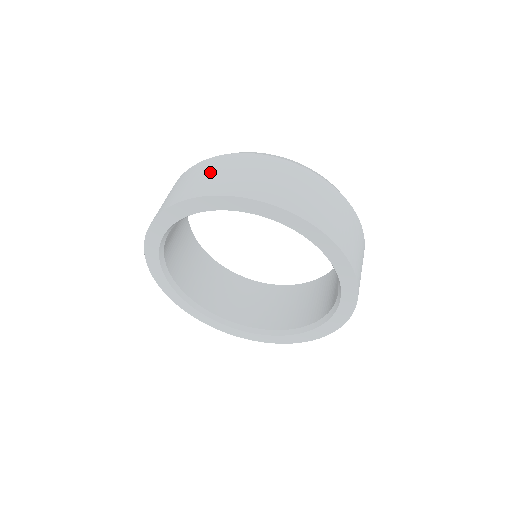
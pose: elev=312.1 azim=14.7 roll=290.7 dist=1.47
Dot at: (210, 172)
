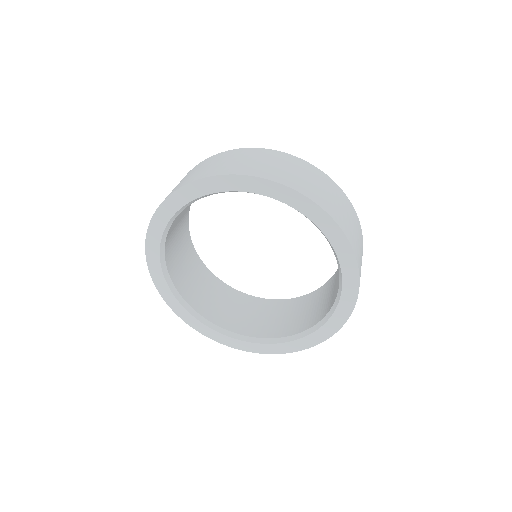
Dot at: occluded
